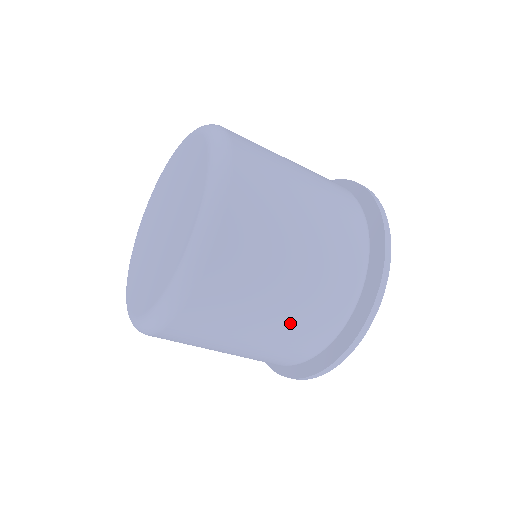
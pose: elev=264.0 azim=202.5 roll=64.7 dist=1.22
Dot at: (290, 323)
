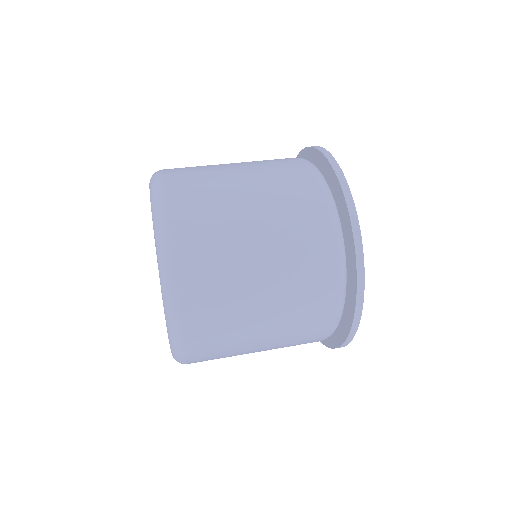
Dot at: (283, 258)
